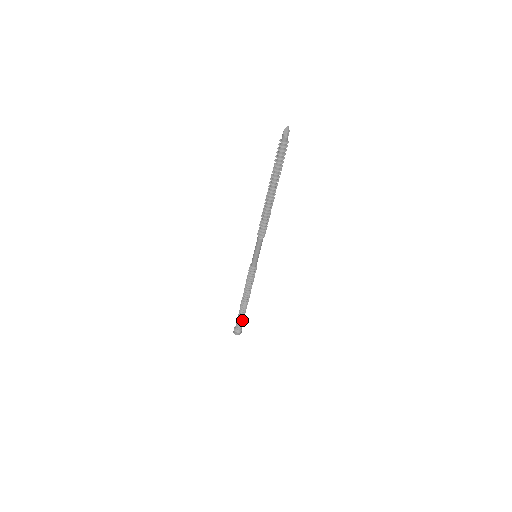
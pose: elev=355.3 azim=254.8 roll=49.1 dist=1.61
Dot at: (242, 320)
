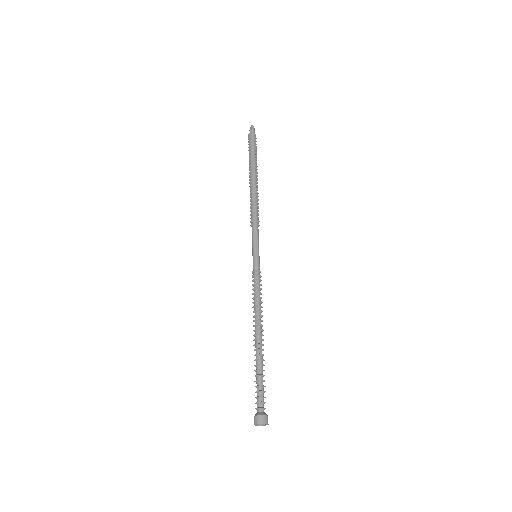
Dot at: (261, 385)
